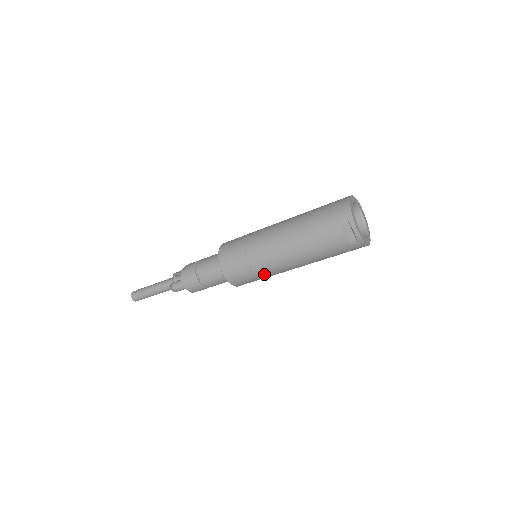
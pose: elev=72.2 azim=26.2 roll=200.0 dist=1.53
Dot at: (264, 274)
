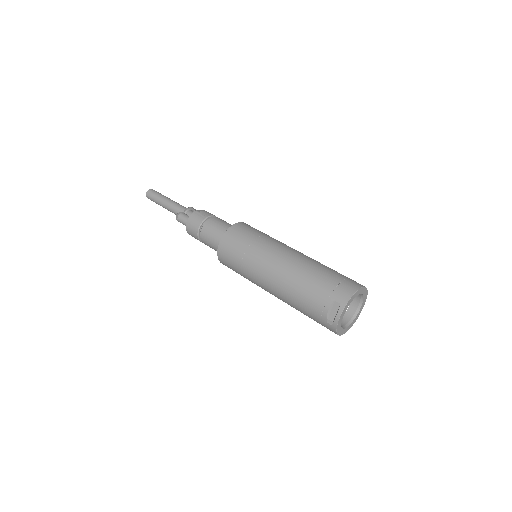
Dot at: (247, 275)
